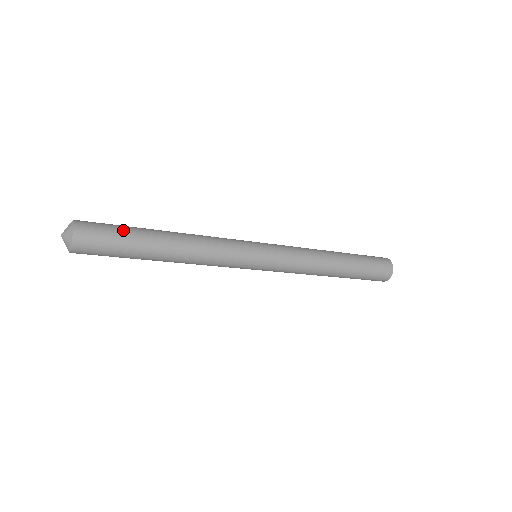
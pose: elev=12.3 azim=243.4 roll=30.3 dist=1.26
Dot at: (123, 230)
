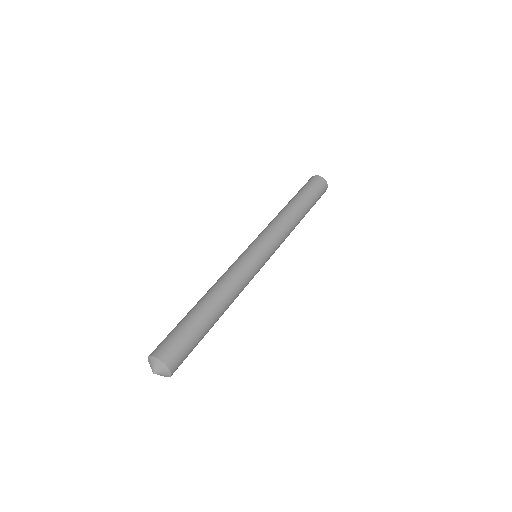
Dot at: occluded
